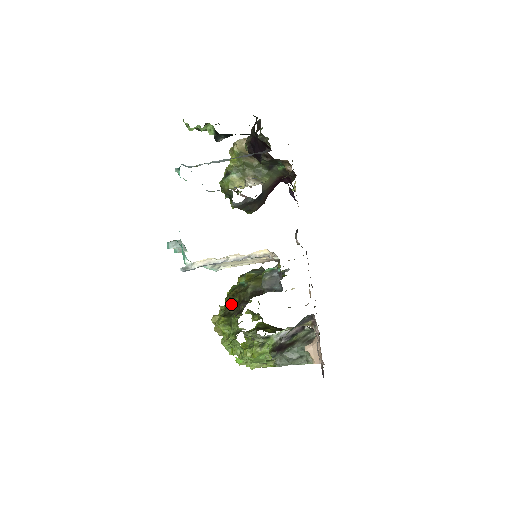
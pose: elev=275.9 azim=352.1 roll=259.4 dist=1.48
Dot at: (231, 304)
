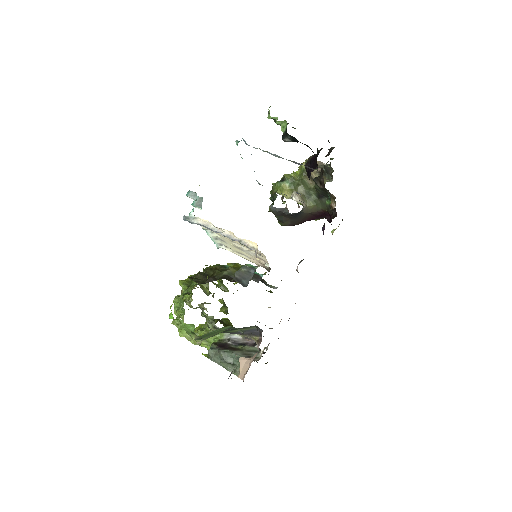
Dot at: (204, 274)
